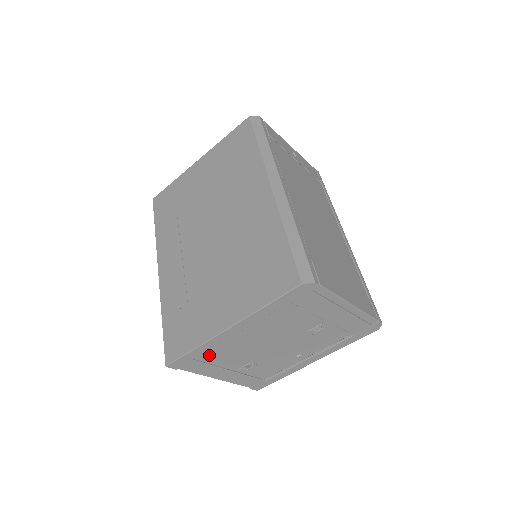
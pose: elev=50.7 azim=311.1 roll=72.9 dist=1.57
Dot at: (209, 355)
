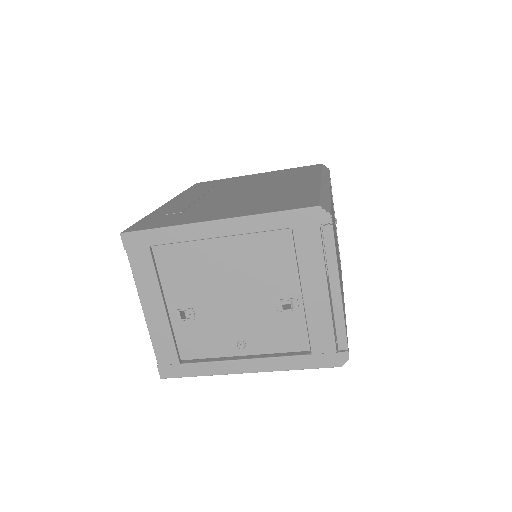
Dot at: (168, 254)
